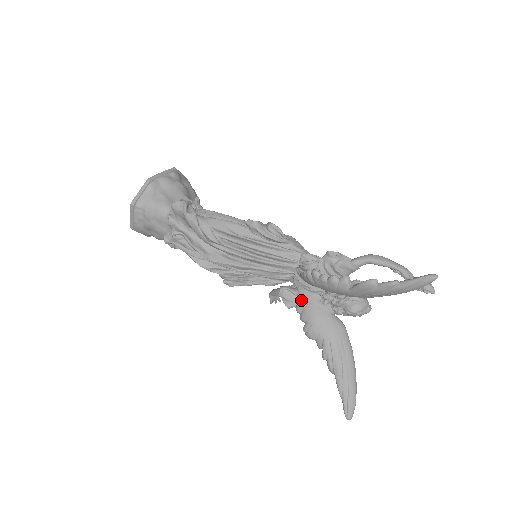
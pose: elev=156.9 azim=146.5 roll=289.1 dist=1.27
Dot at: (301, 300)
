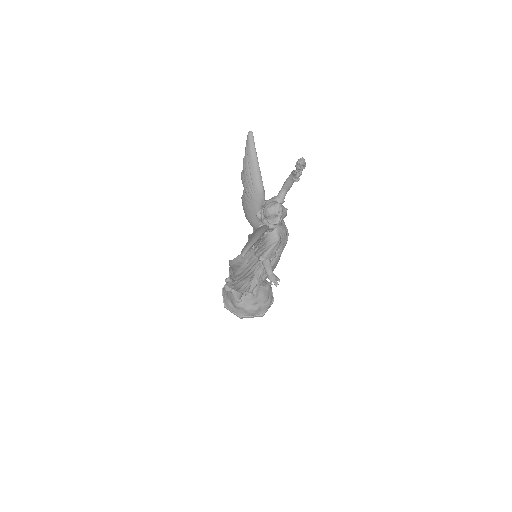
Dot at: occluded
